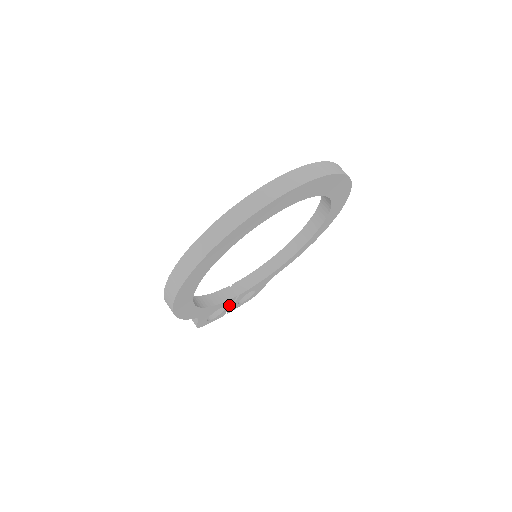
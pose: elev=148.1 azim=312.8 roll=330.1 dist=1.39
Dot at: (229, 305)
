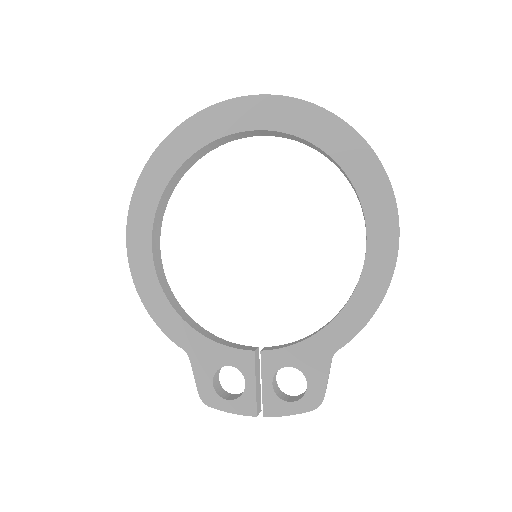
Dot at: (251, 377)
